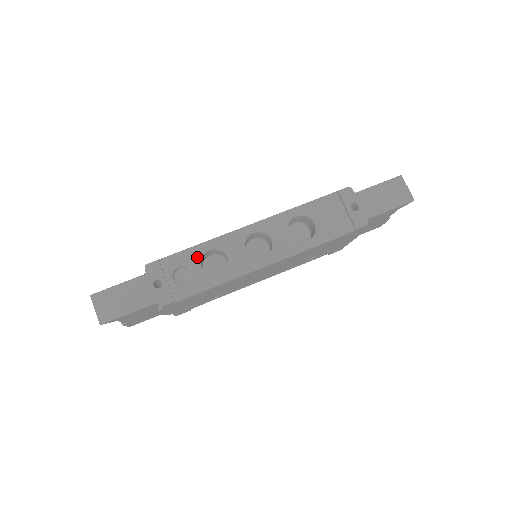
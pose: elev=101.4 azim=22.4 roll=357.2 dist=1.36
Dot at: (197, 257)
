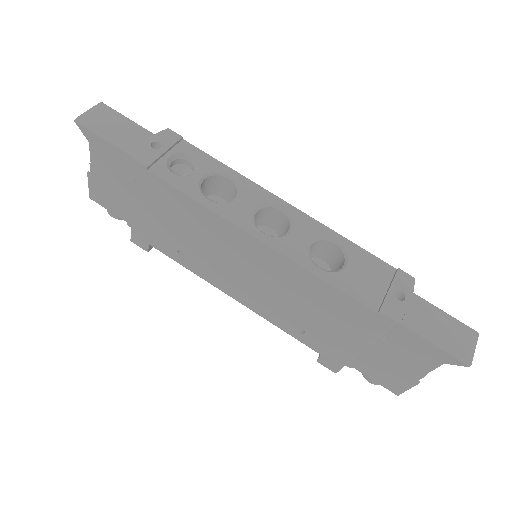
Dot at: (212, 170)
